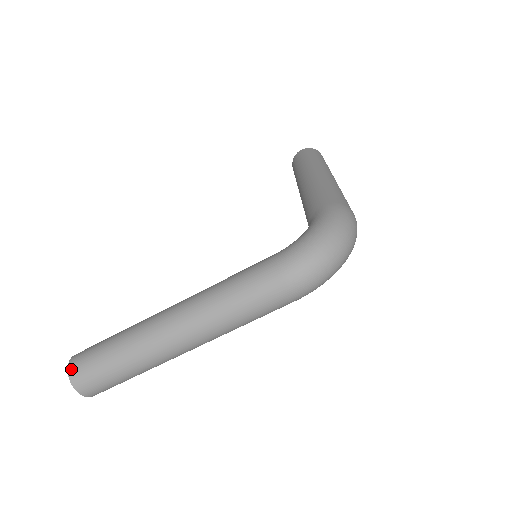
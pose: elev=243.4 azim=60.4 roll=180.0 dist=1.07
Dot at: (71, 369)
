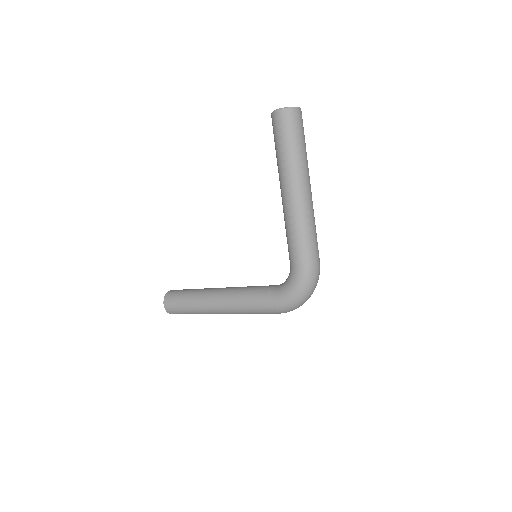
Dot at: (168, 311)
